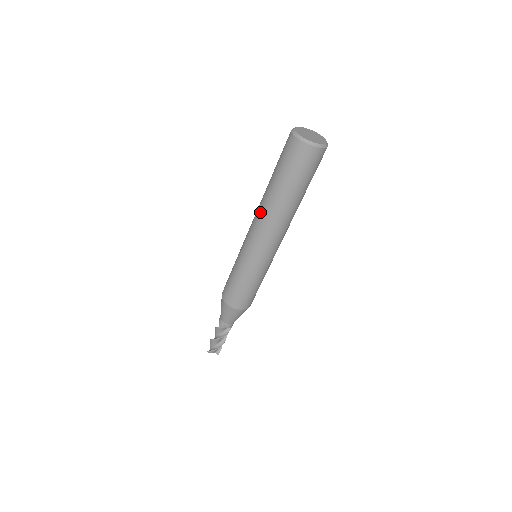
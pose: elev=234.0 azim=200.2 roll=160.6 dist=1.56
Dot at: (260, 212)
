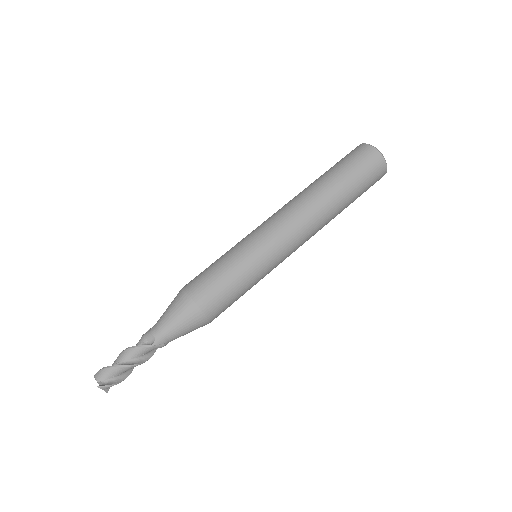
Dot at: occluded
